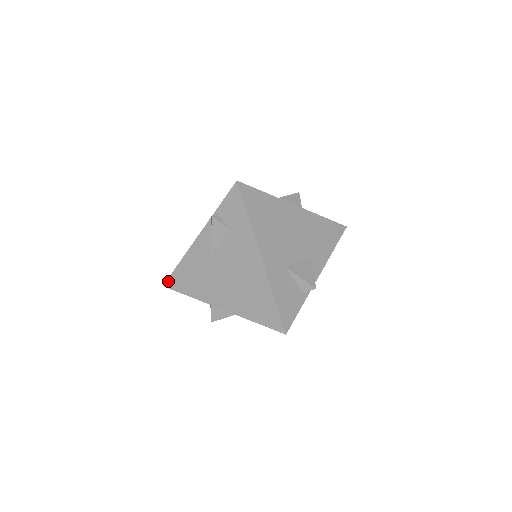
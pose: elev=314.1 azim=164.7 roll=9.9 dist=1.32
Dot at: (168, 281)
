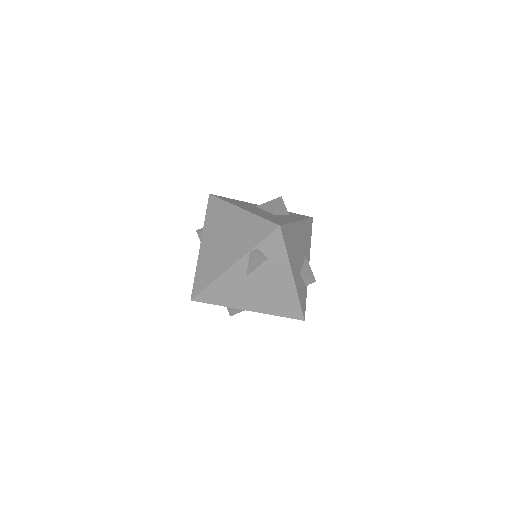
Dot at: (197, 297)
